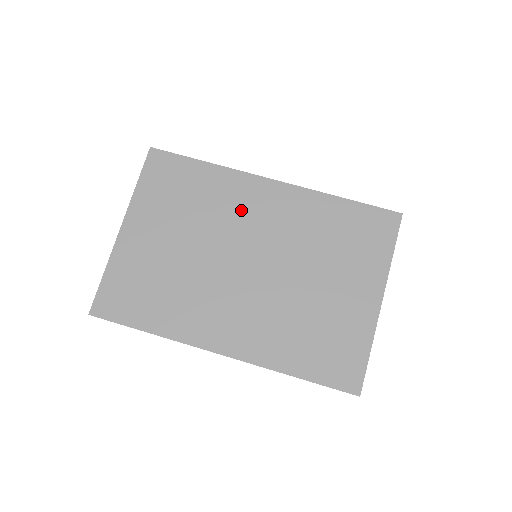
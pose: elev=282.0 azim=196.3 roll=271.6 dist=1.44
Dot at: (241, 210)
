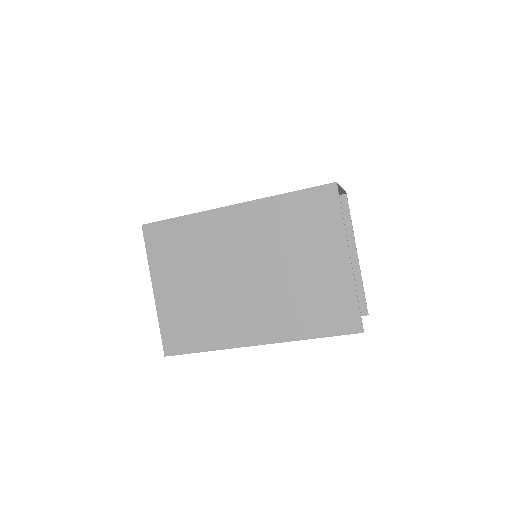
Dot at: (222, 239)
